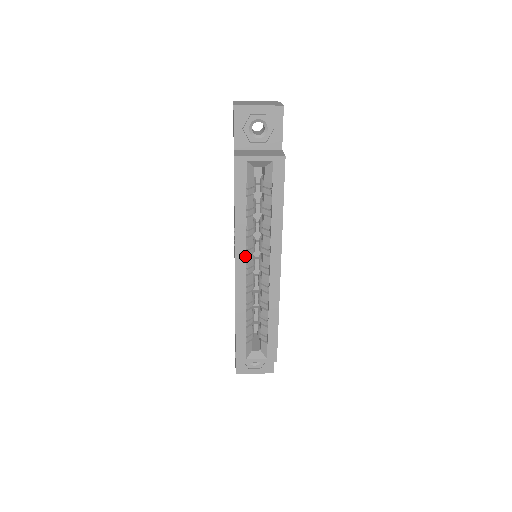
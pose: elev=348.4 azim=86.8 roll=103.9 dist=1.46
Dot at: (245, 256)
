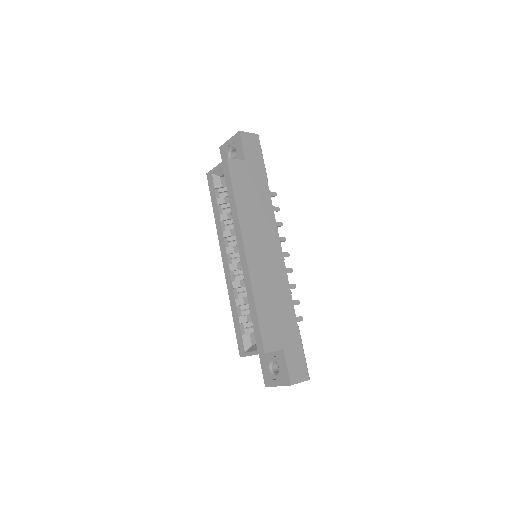
Dot at: (225, 246)
